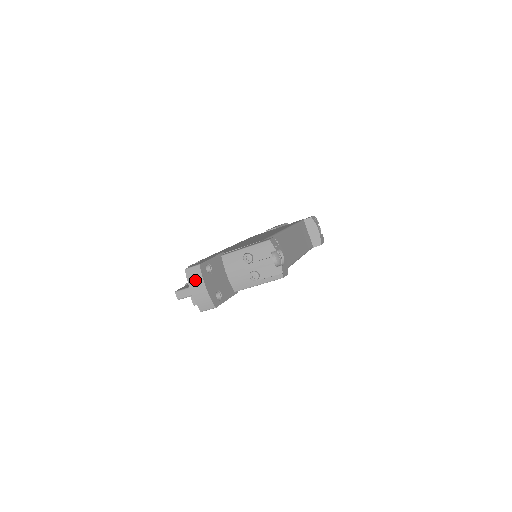
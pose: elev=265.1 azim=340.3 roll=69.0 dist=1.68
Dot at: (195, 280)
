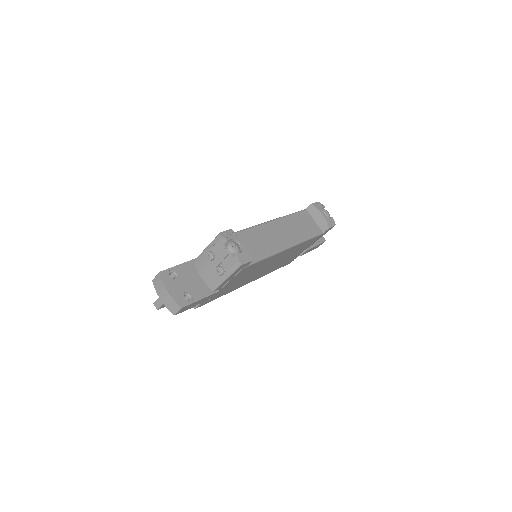
Dot at: (159, 287)
